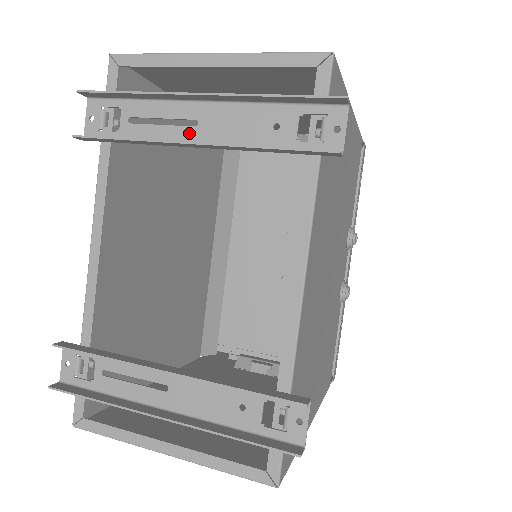
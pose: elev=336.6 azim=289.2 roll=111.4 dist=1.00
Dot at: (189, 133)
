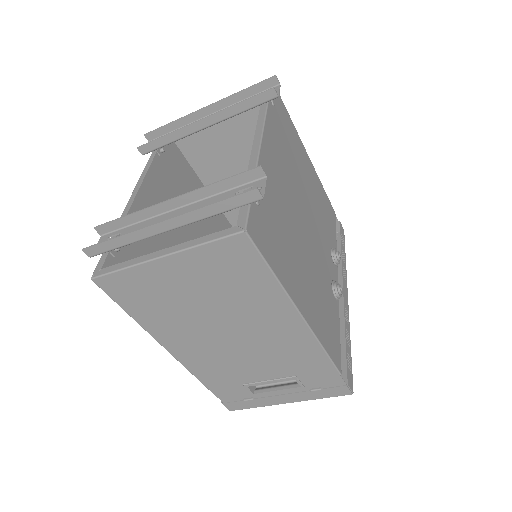
Dot at: occluded
